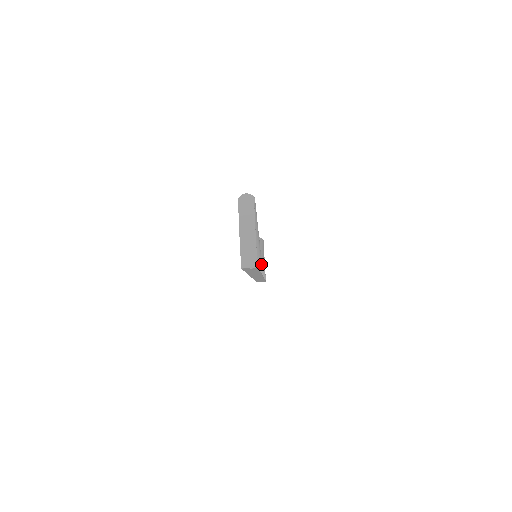
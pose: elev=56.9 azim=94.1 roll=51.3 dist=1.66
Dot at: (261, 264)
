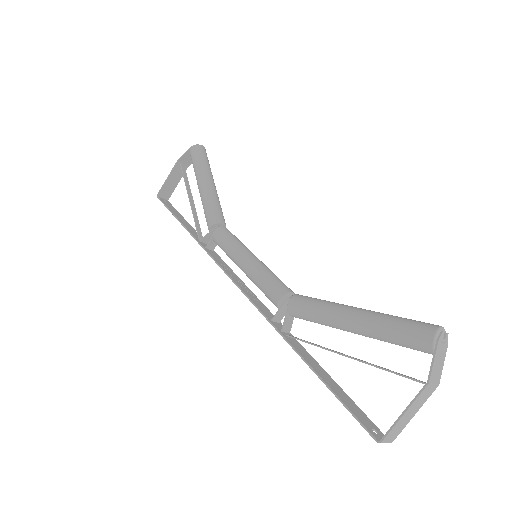
Dot at: occluded
